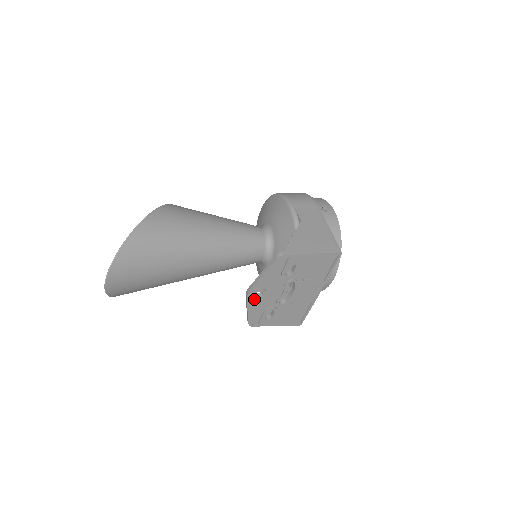
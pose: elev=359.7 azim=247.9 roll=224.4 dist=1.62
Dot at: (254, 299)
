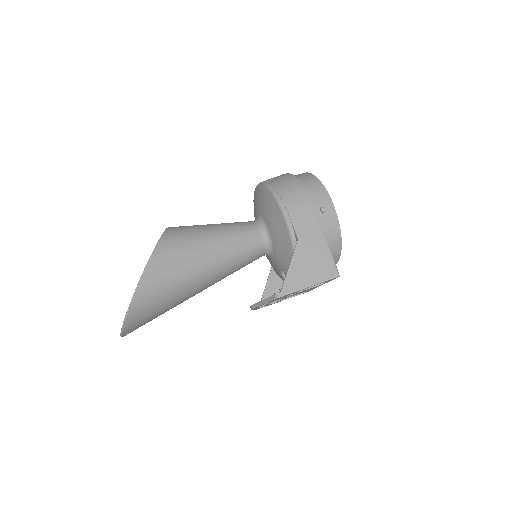
Dot at: occluded
